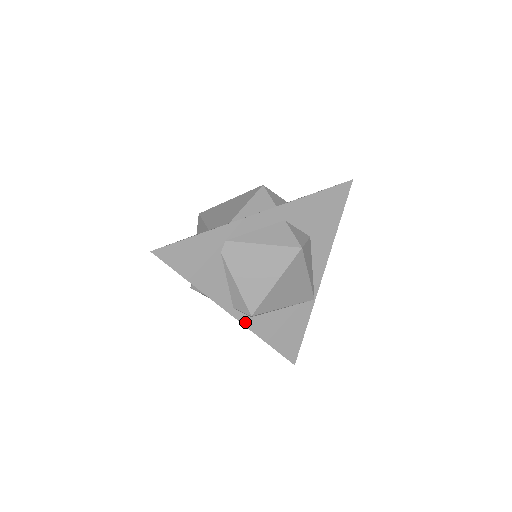
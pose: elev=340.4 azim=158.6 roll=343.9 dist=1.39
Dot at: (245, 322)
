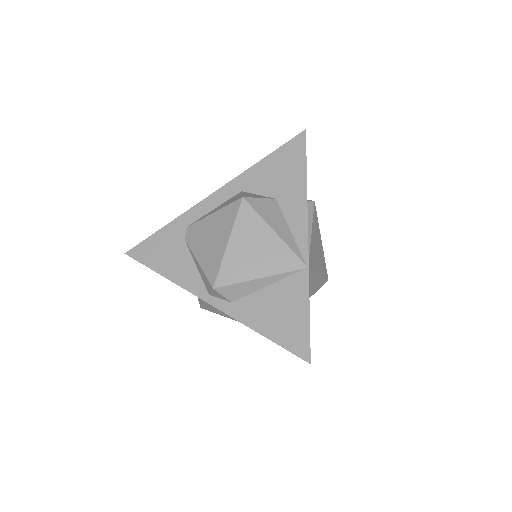
Dot at: (226, 310)
